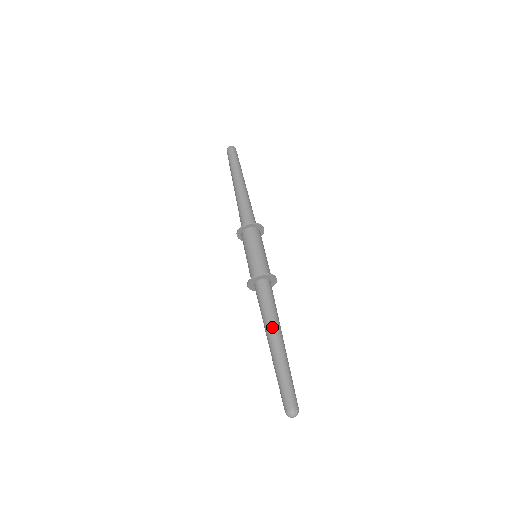
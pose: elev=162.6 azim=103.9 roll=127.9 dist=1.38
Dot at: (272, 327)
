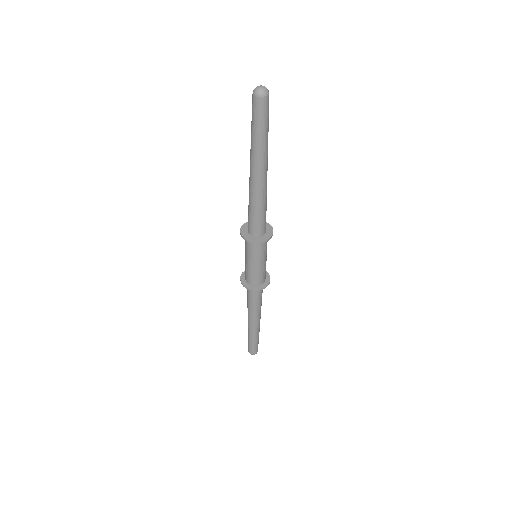
Dot at: (258, 316)
